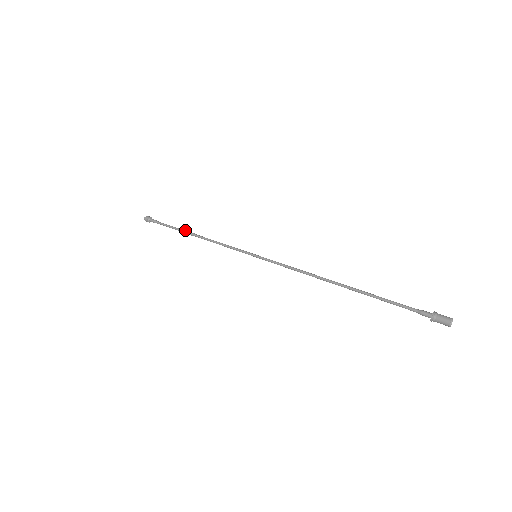
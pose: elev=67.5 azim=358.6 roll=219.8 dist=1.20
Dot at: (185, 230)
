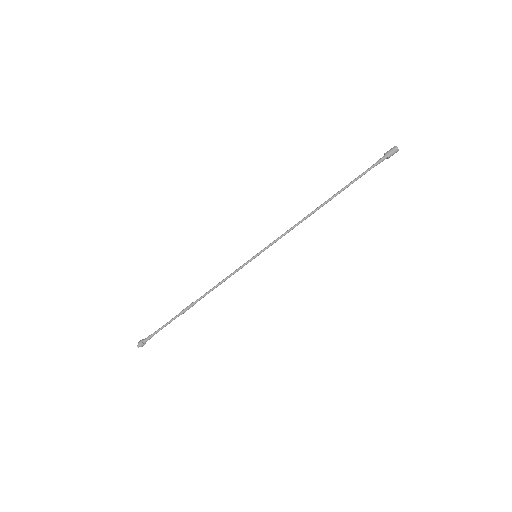
Dot at: (184, 309)
